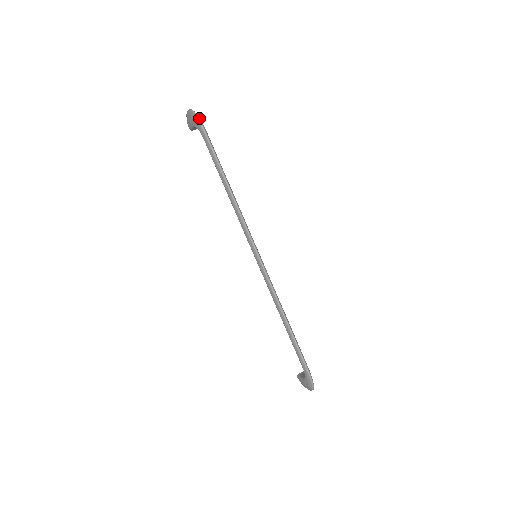
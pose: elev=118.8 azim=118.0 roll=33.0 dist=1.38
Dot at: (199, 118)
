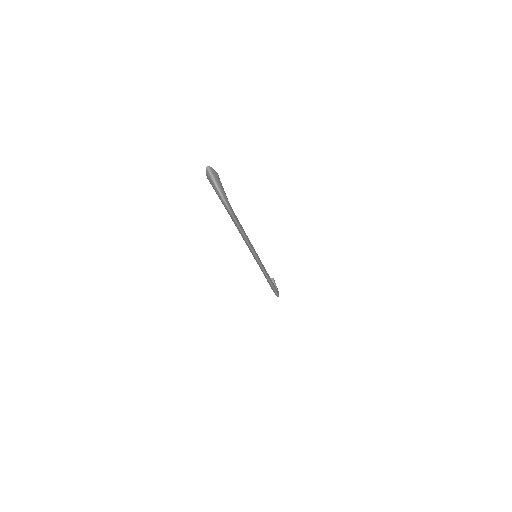
Dot at: (225, 200)
